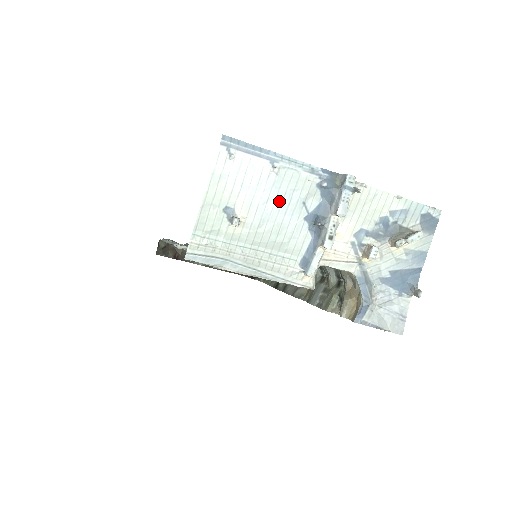
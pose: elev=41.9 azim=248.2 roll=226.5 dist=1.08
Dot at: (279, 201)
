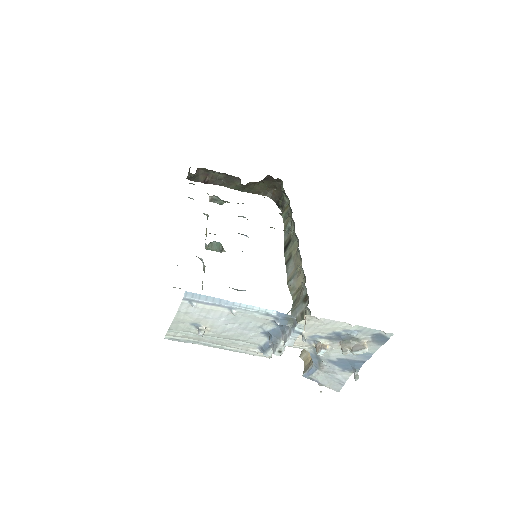
Dot at: (238, 325)
